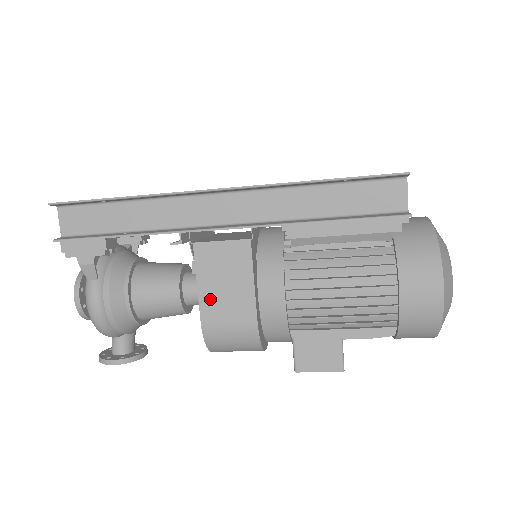
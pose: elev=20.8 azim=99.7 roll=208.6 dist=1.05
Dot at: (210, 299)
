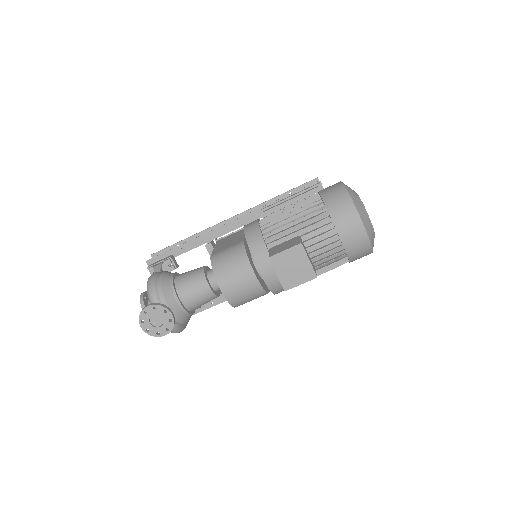
Dot at: (219, 248)
